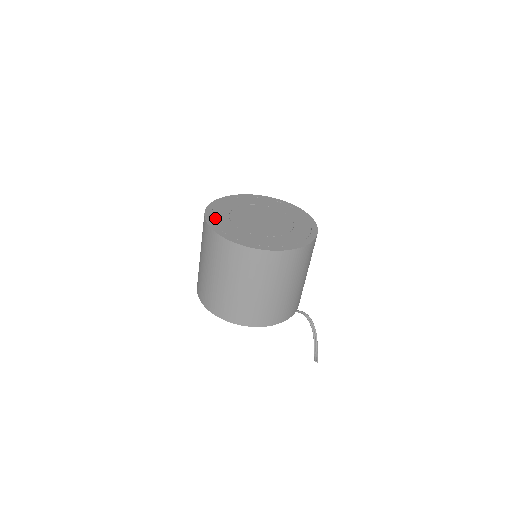
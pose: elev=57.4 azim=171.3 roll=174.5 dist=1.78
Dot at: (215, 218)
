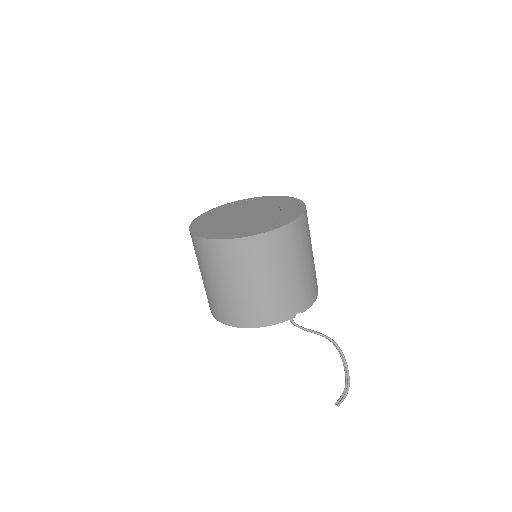
Dot at: (211, 213)
